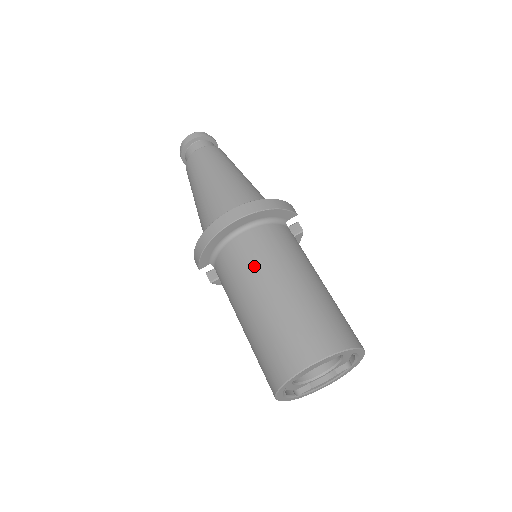
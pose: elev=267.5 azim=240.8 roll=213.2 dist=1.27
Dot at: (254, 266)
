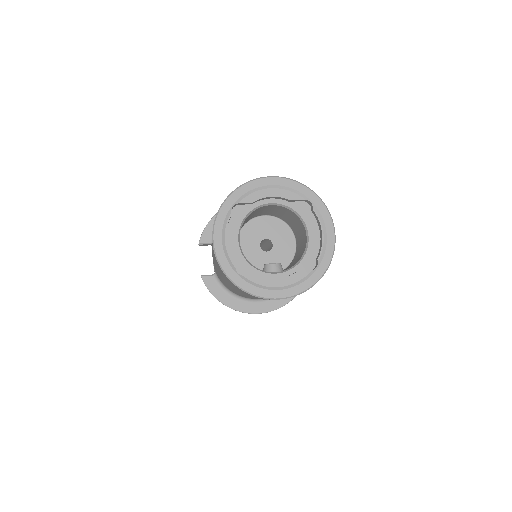
Dot at: occluded
